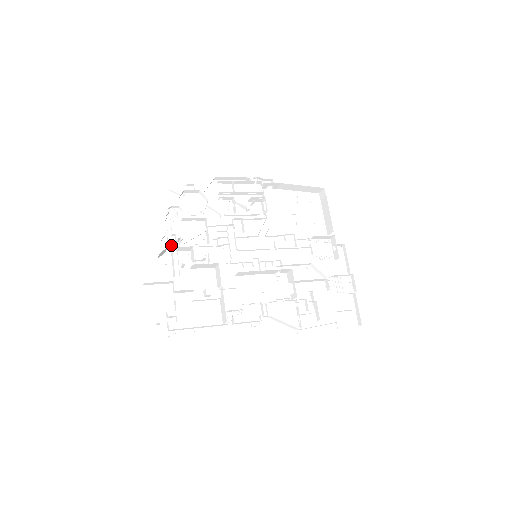
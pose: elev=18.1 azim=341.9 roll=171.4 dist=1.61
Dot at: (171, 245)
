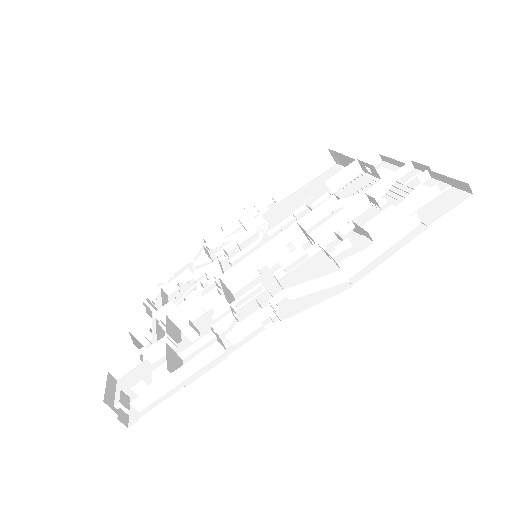
Dot at: (151, 320)
